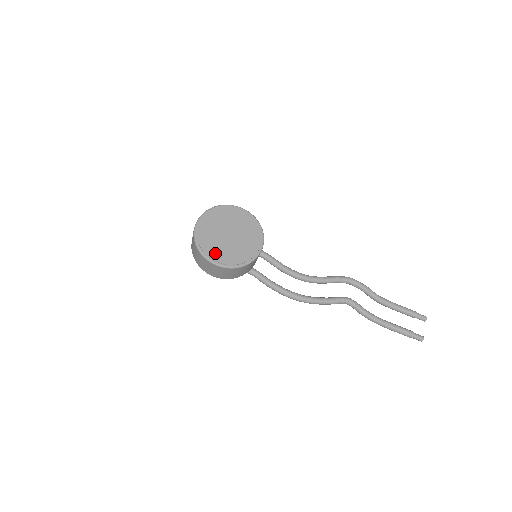
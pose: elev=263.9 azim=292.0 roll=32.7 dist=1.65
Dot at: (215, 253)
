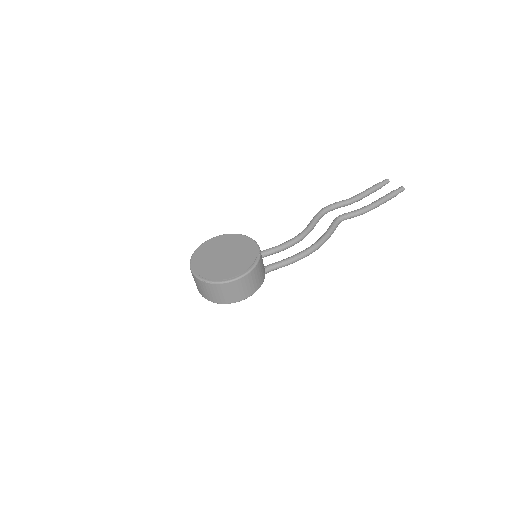
Dot at: (232, 272)
